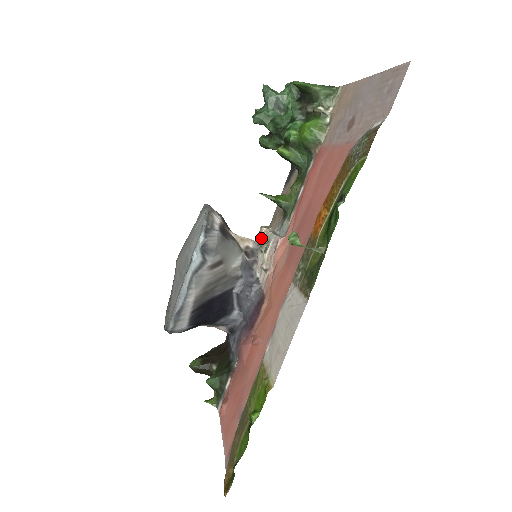
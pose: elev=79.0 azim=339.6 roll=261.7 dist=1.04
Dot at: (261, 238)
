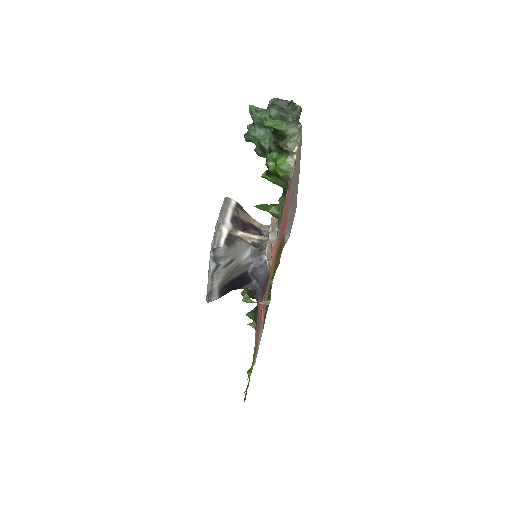
Dot at: (272, 220)
